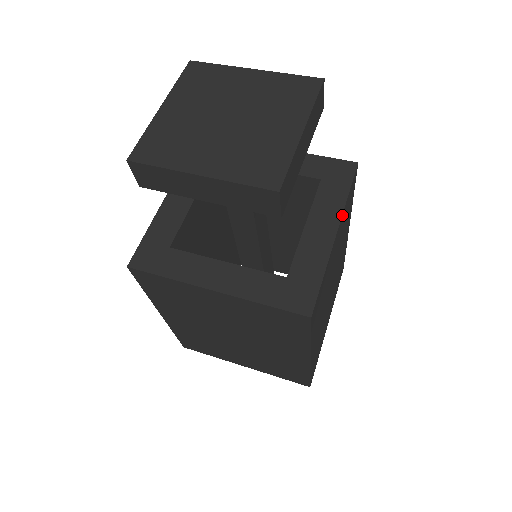
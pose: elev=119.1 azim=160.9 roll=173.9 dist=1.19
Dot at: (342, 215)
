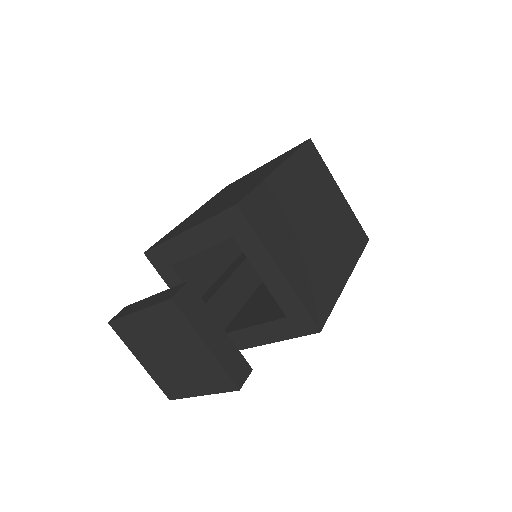
Dot at: (271, 254)
